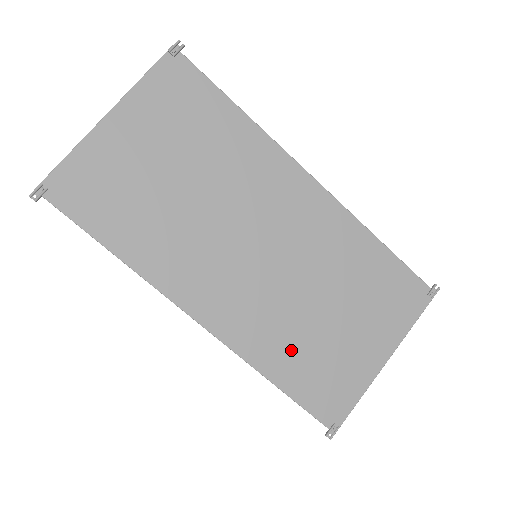
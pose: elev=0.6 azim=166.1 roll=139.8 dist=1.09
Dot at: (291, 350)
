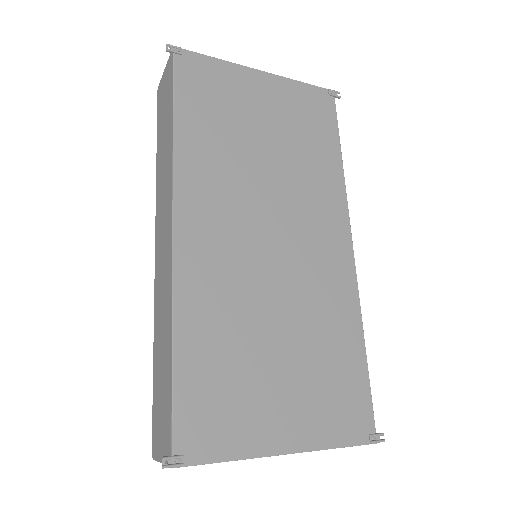
Dot at: (217, 337)
